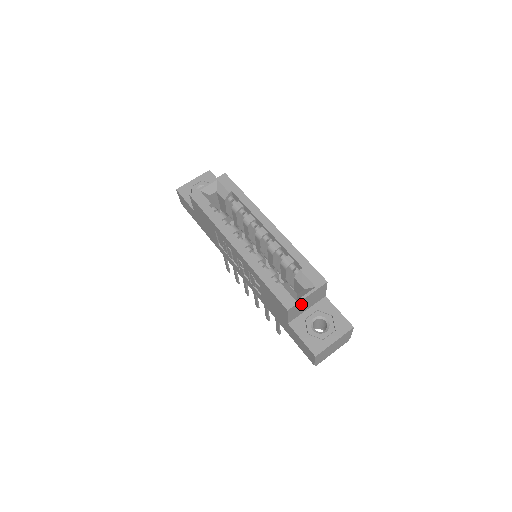
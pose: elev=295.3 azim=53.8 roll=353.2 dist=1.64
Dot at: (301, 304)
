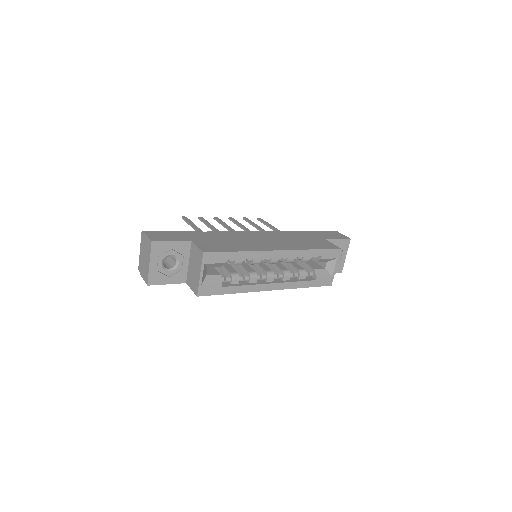
Dot at: occluded
